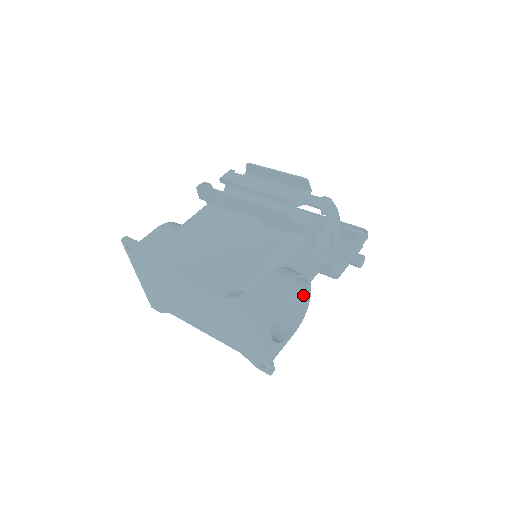
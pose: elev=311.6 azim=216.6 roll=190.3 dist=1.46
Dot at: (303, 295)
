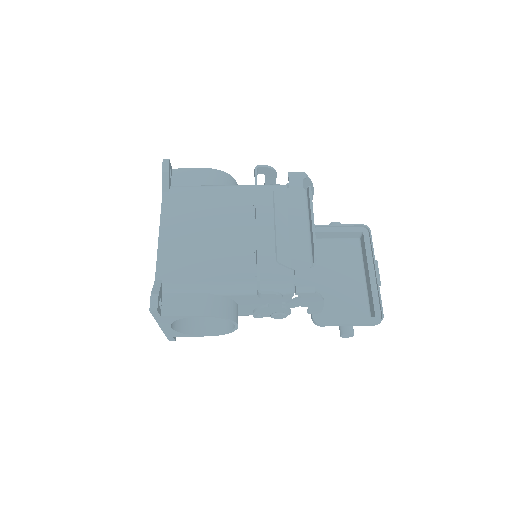
Dot at: occluded
